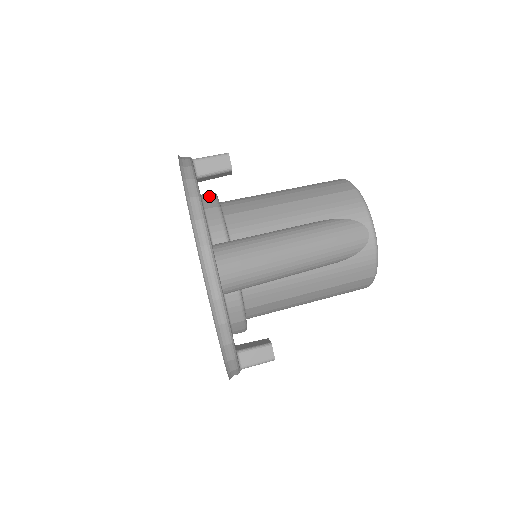
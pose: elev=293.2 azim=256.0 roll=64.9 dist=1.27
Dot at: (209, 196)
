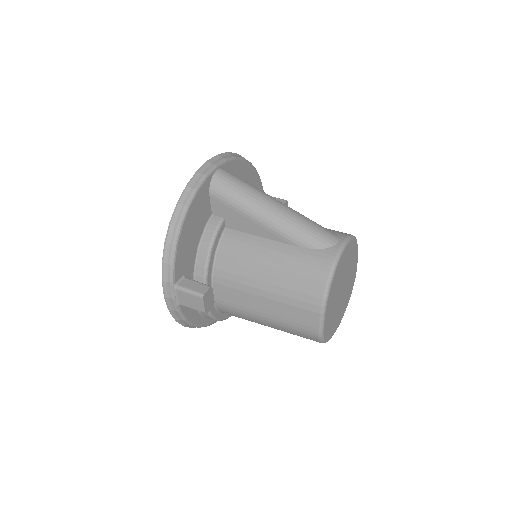
Dot at: occluded
